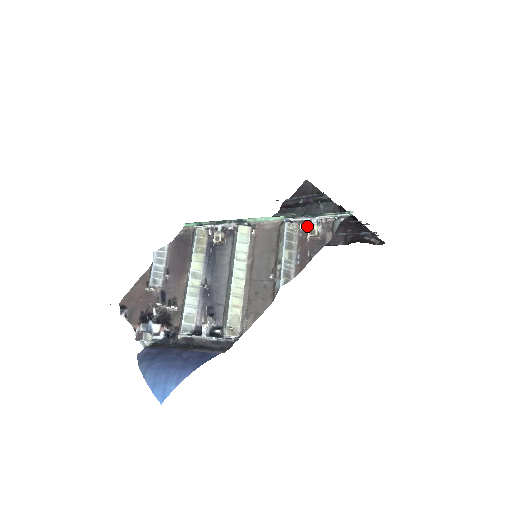
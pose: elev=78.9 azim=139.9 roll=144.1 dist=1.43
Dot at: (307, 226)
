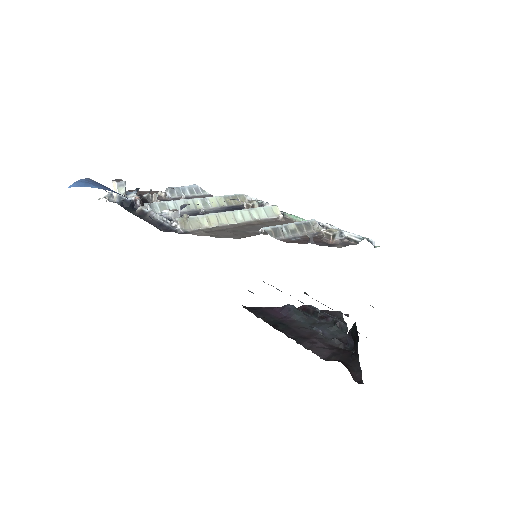
Dot at: occluded
